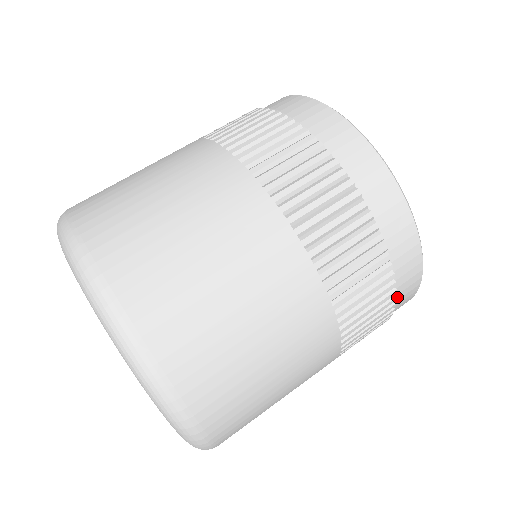
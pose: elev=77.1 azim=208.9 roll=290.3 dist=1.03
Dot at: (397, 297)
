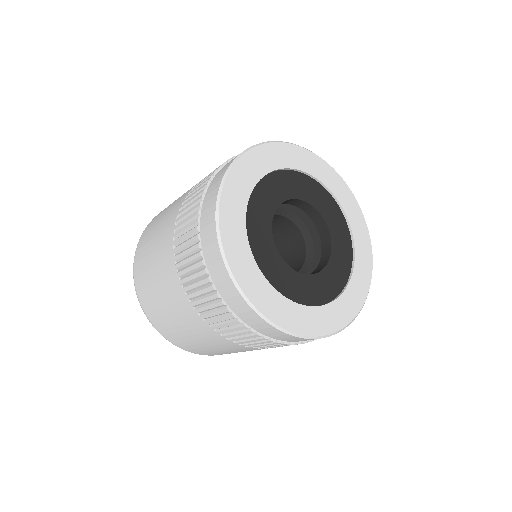
Dot at: occluded
